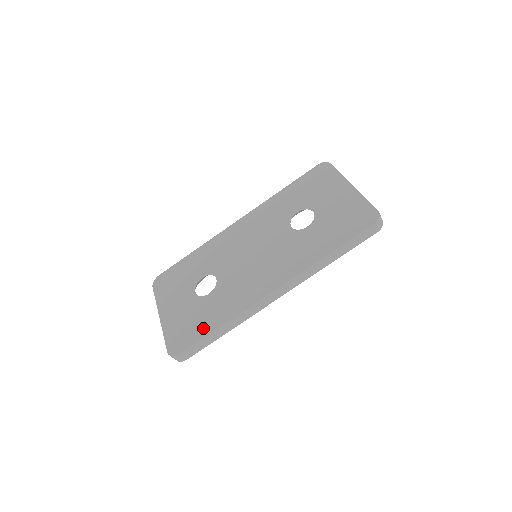
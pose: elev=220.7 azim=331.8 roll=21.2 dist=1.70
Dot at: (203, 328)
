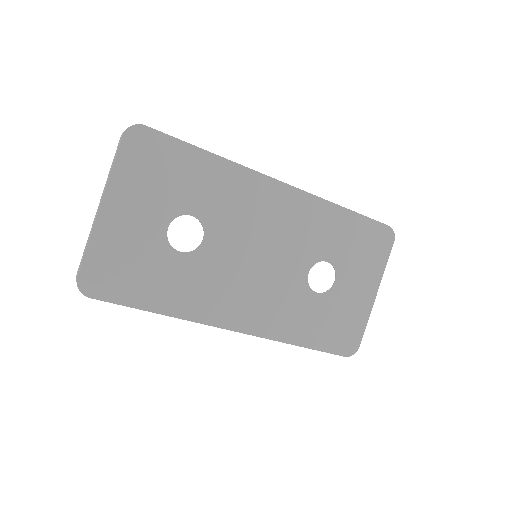
Dot at: (141, 294)
